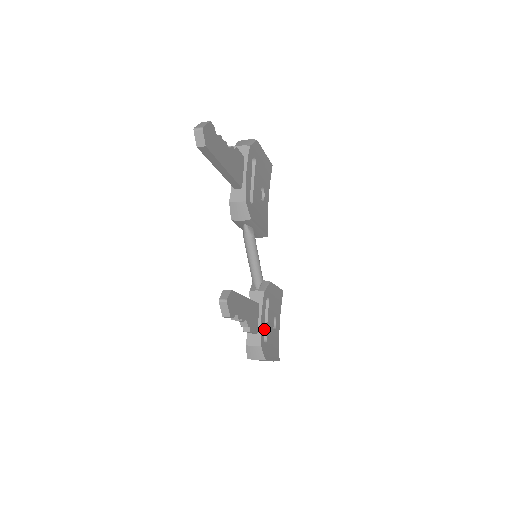
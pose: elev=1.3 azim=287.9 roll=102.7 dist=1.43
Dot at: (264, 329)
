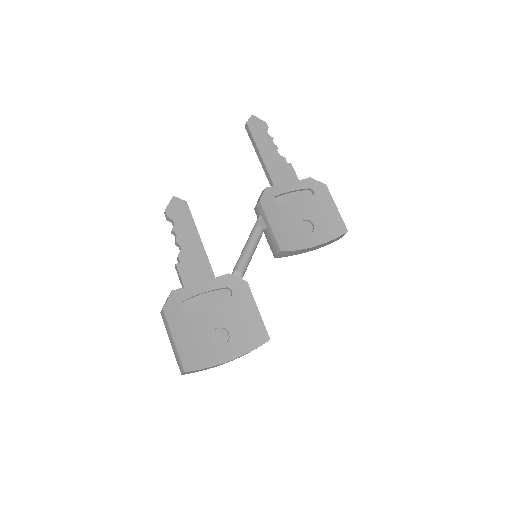
Dot at: (200, 309)
